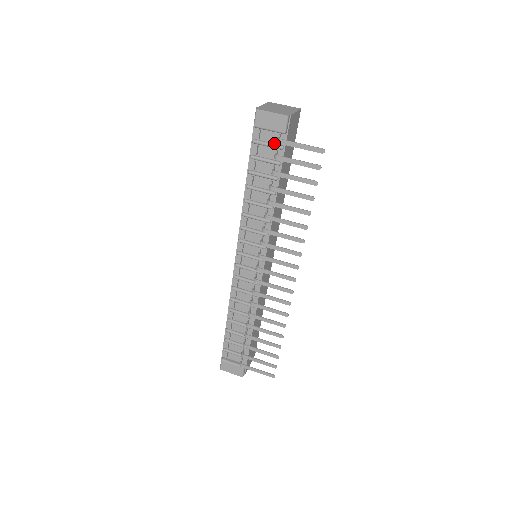
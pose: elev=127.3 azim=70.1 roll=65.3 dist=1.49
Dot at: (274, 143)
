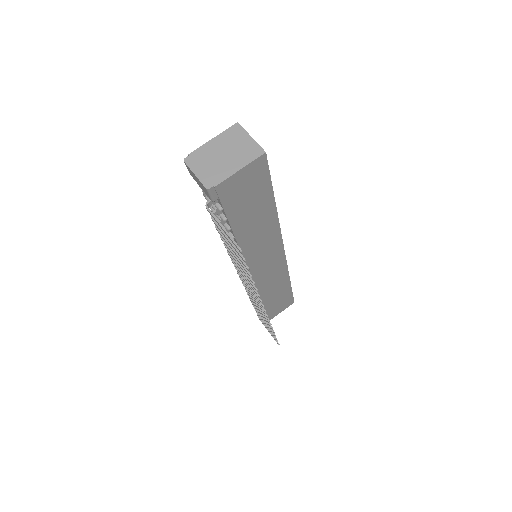
Dot at: occluded
